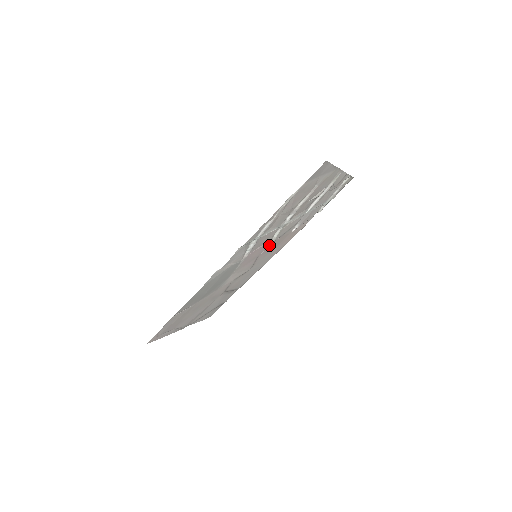
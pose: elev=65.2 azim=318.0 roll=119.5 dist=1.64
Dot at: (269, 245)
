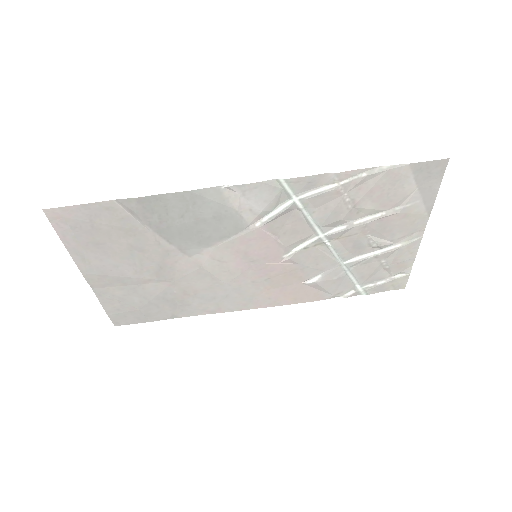
Dot at: (278, 261)
